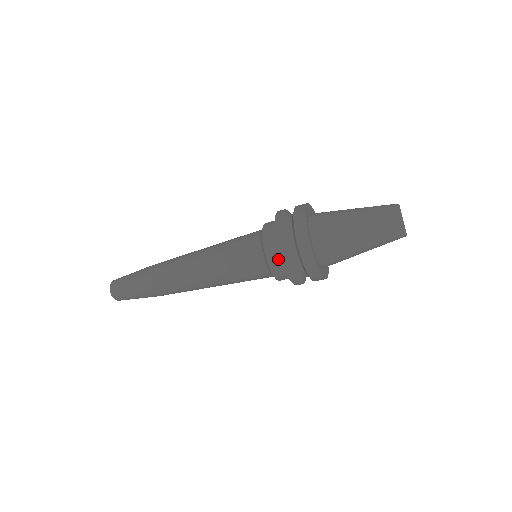
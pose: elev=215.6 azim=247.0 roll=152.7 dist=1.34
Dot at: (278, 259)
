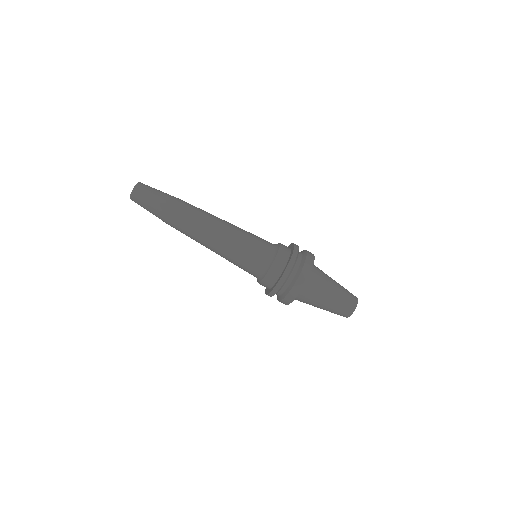
Dot at: (286, 254)
